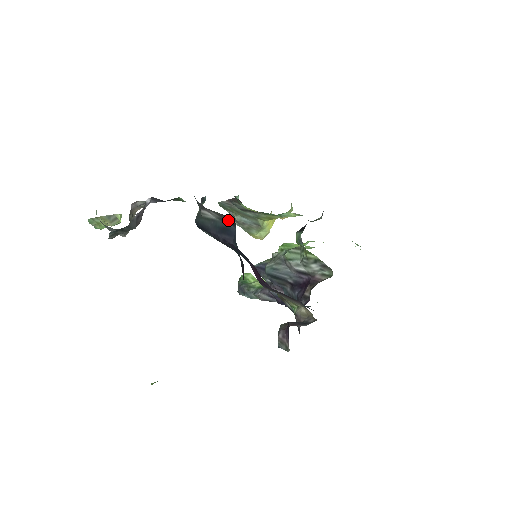
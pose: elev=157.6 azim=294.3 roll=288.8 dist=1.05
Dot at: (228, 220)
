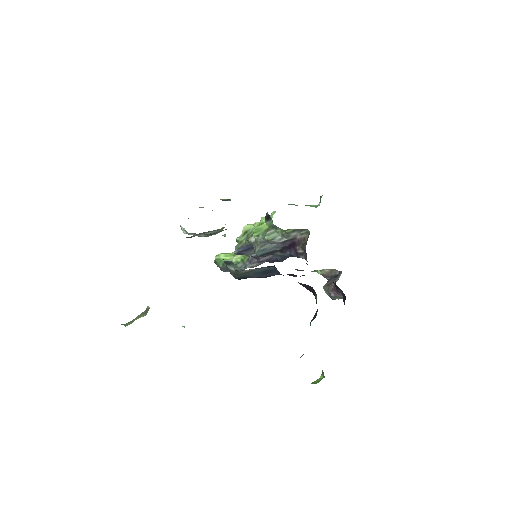
Dot at: (267, 267)
